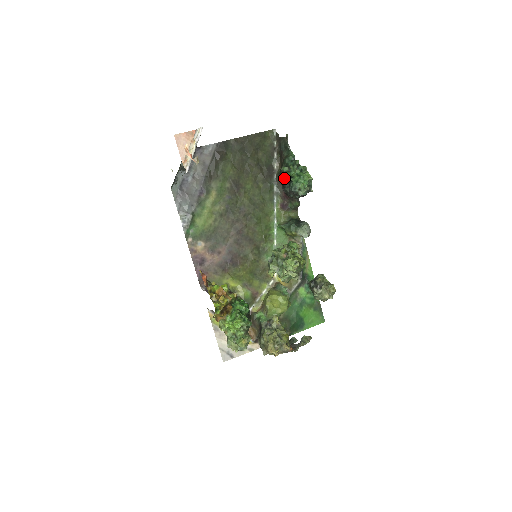
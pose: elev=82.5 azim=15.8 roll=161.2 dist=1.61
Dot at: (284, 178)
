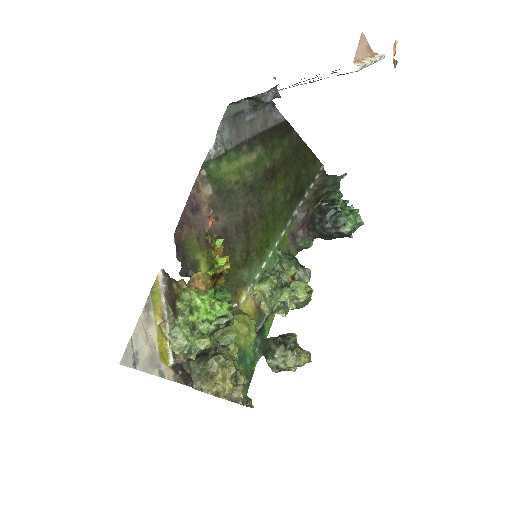
Dot at: (332, 204)
